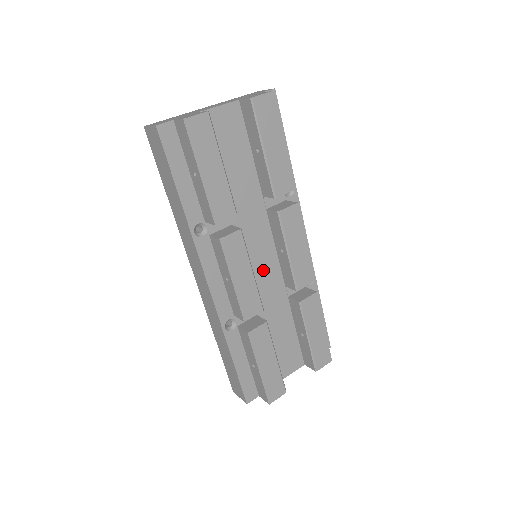
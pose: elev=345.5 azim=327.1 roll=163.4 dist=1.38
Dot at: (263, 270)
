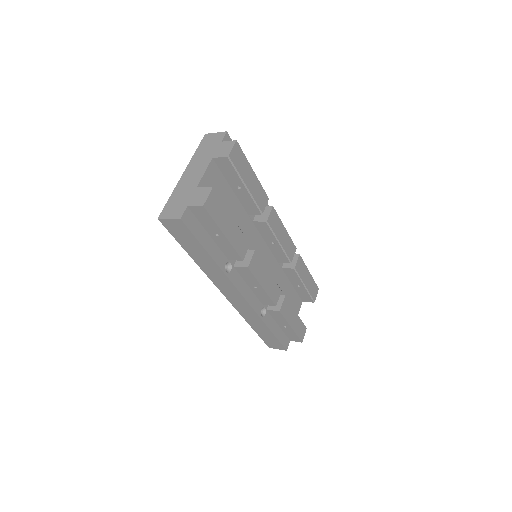
Dot at: (265, 263)
